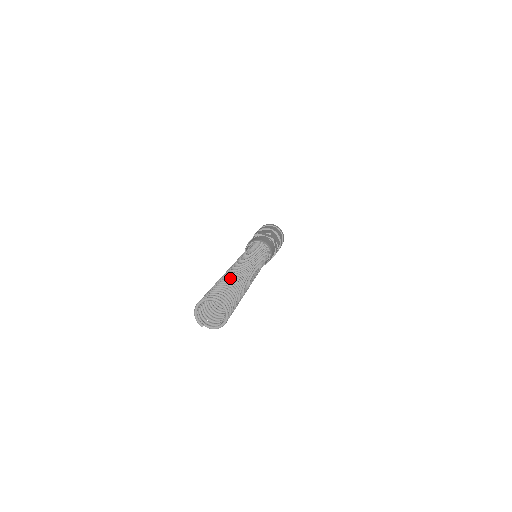
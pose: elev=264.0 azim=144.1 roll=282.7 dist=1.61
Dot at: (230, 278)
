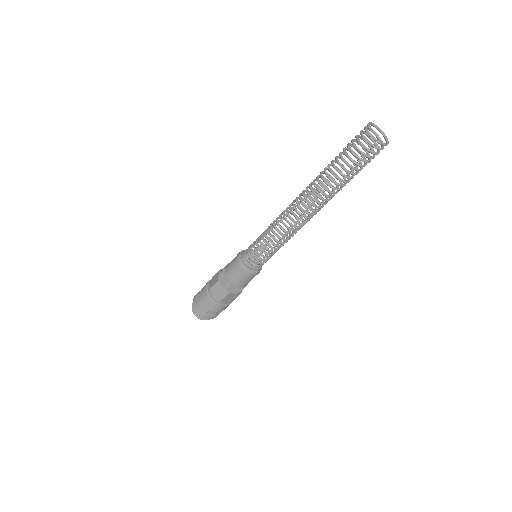
Dot at: occluded
